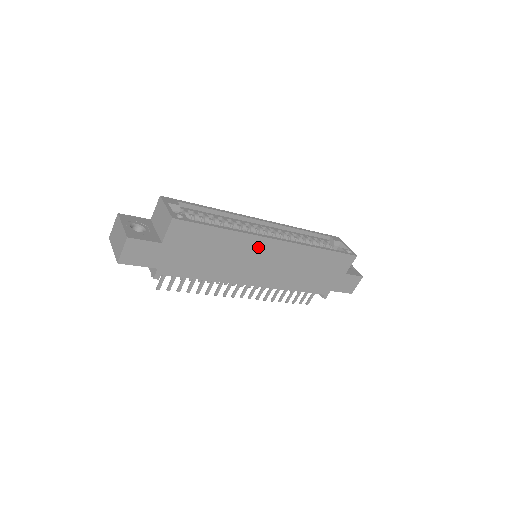
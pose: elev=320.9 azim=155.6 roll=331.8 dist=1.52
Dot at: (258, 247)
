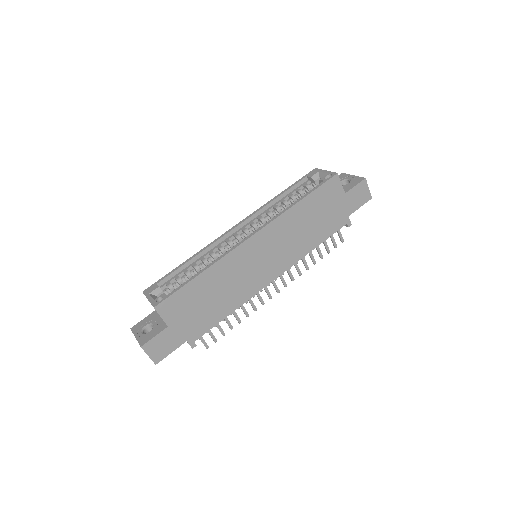
Dot at: (242, 257)
